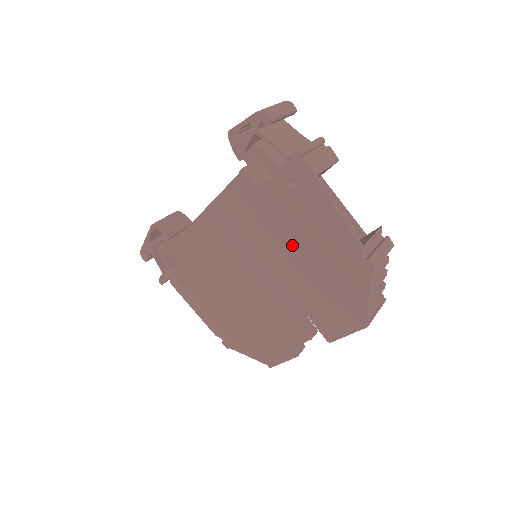
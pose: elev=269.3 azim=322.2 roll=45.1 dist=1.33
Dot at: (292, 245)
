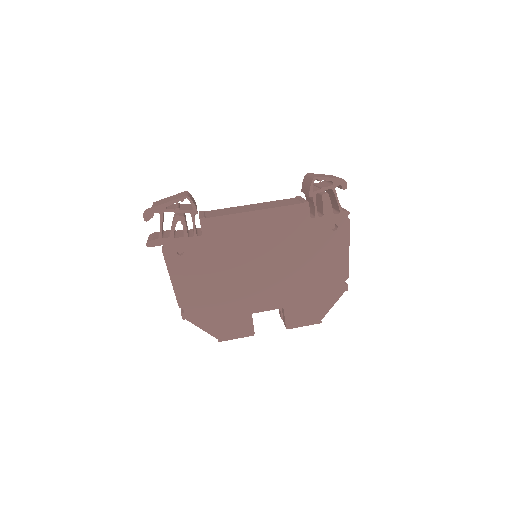
Dot at: (307, 260)
